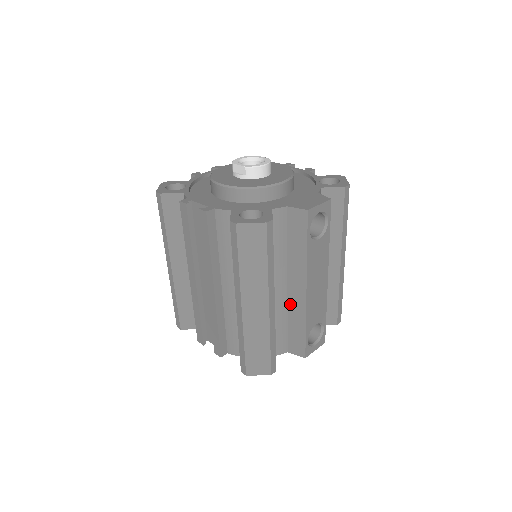
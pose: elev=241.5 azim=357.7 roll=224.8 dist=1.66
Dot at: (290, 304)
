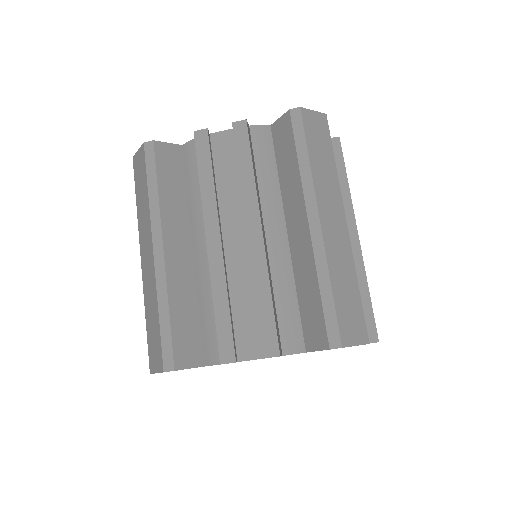
Dot at: occluded
